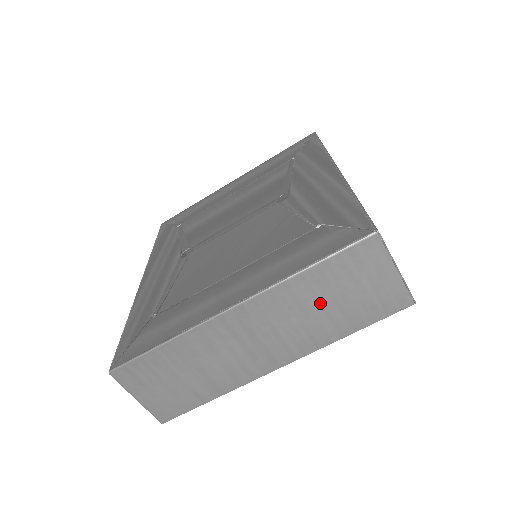
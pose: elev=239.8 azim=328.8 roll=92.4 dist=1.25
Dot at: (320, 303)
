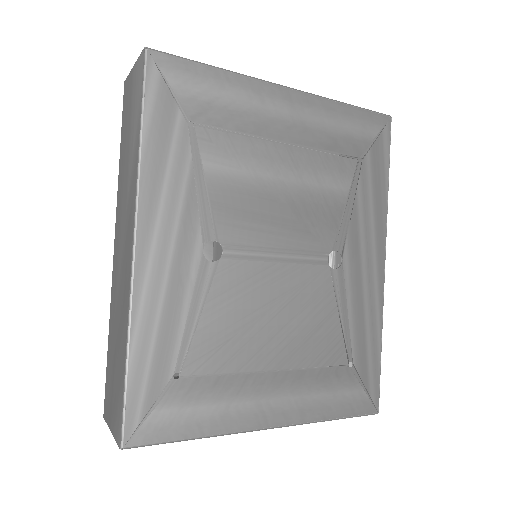
Dot at: occluded
